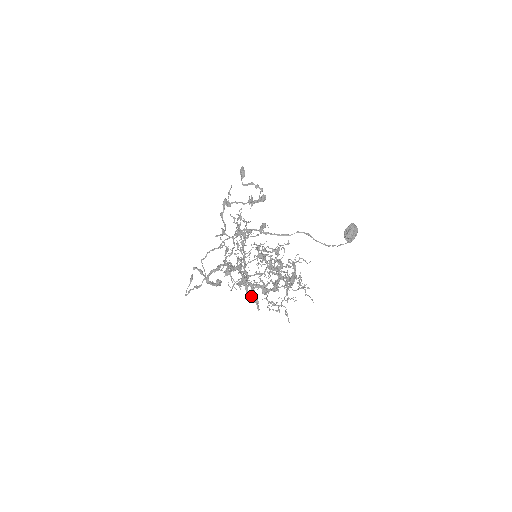
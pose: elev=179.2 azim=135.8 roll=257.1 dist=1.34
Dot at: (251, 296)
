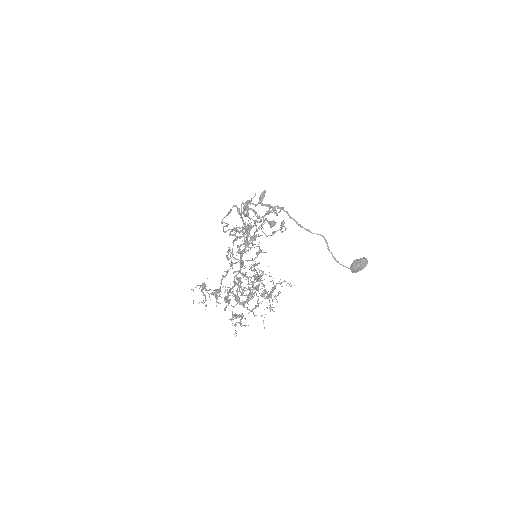
Dot at: (225, 298)
